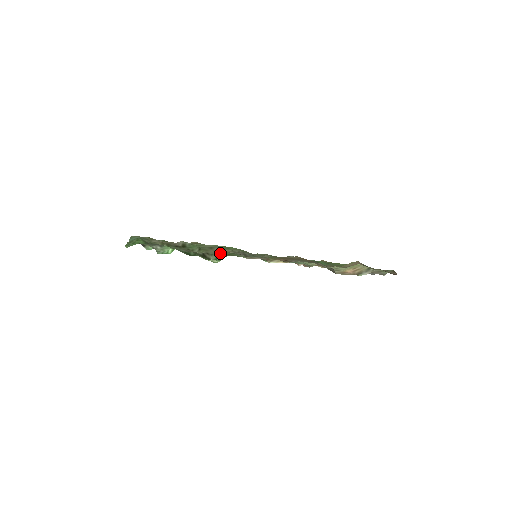
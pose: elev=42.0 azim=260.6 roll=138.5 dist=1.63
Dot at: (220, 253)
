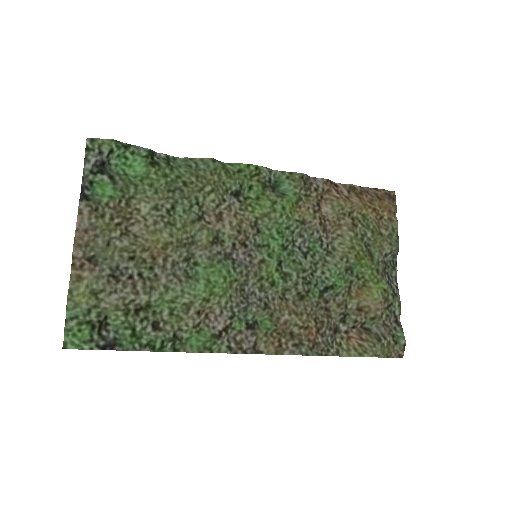
Dot at: (198, 327)
